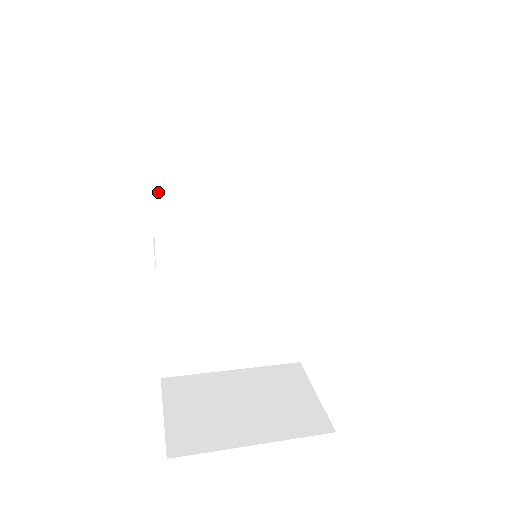
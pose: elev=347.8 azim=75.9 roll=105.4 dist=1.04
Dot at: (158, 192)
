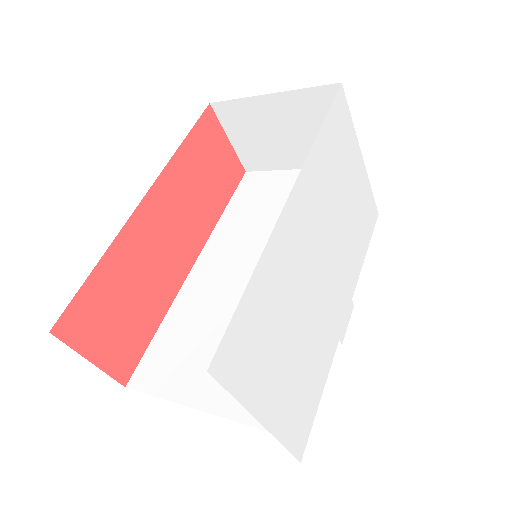
Dot at: (219, 226)
